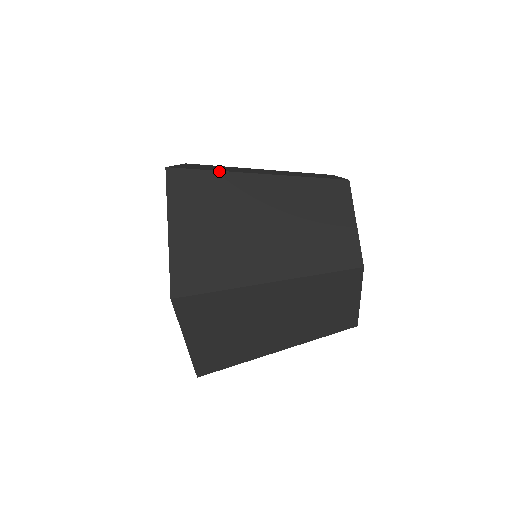
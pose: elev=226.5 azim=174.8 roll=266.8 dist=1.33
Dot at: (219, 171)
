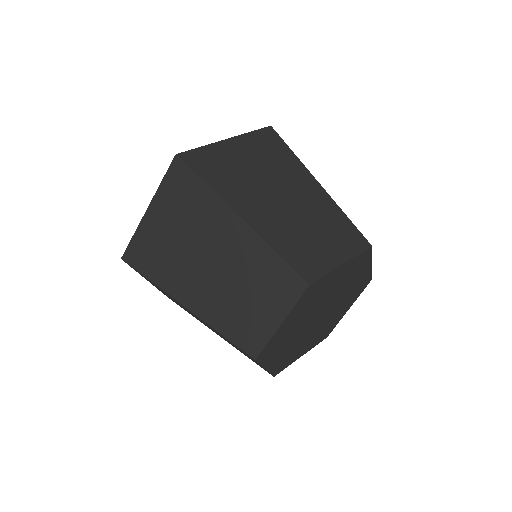
Dot at: (210, 188)
